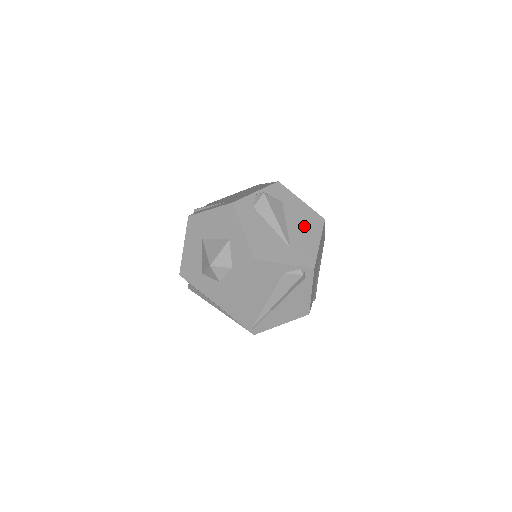
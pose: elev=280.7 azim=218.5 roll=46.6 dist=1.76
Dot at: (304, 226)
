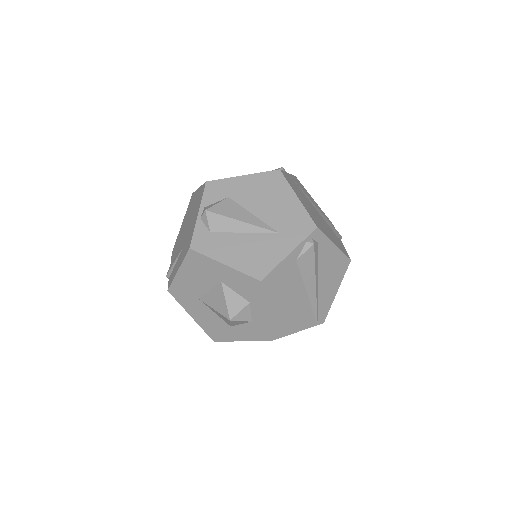
Dot at: (269, 198)
